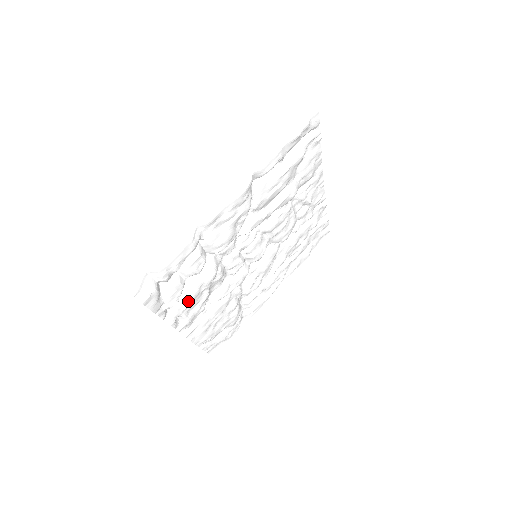
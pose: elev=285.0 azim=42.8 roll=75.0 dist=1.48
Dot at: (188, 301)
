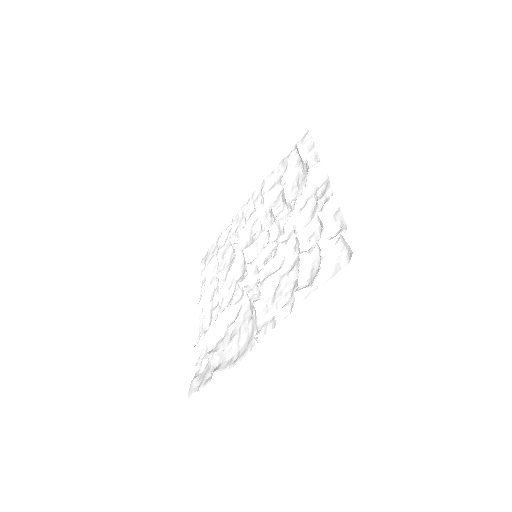
Dot at: (295, 284)
